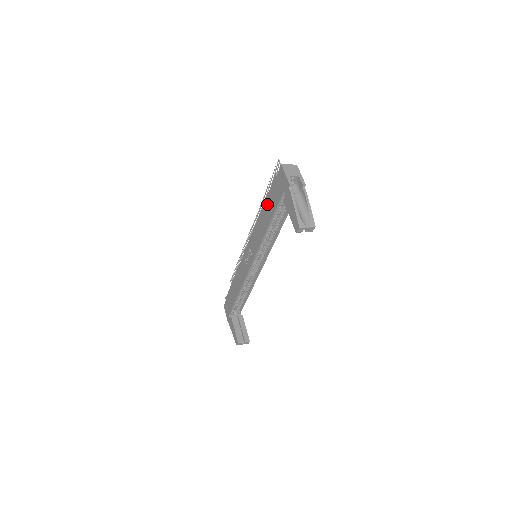
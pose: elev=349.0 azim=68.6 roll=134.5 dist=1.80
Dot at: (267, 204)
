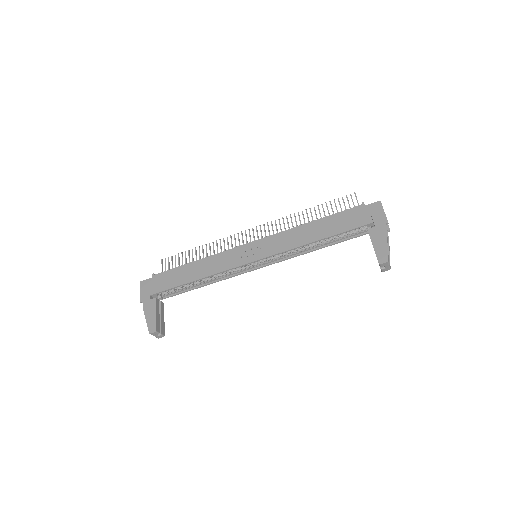
Dot at: (330, 220)
